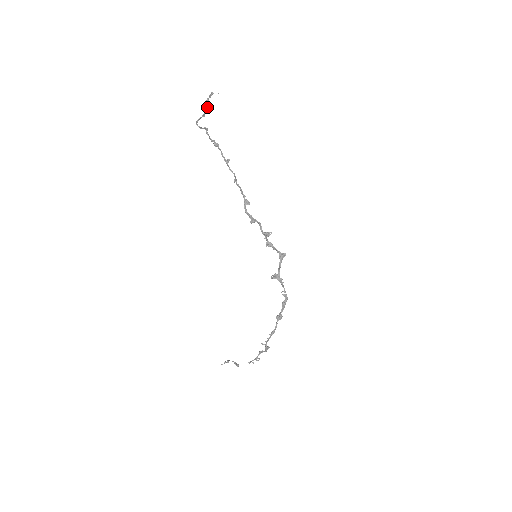
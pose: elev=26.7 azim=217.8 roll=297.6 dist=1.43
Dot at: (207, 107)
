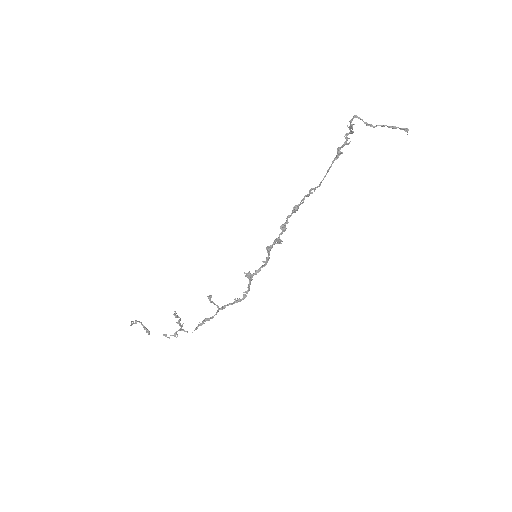
Dot at: (383, 126)
